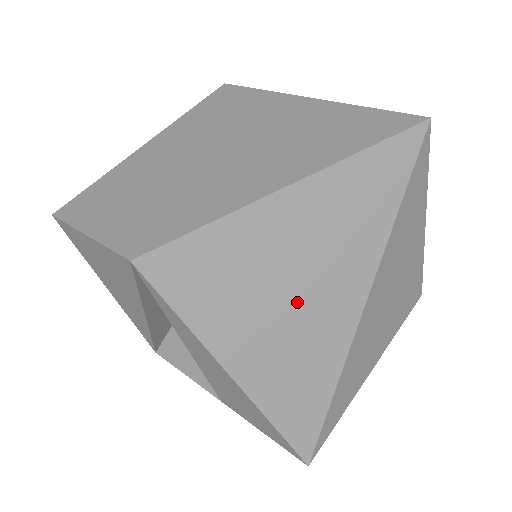
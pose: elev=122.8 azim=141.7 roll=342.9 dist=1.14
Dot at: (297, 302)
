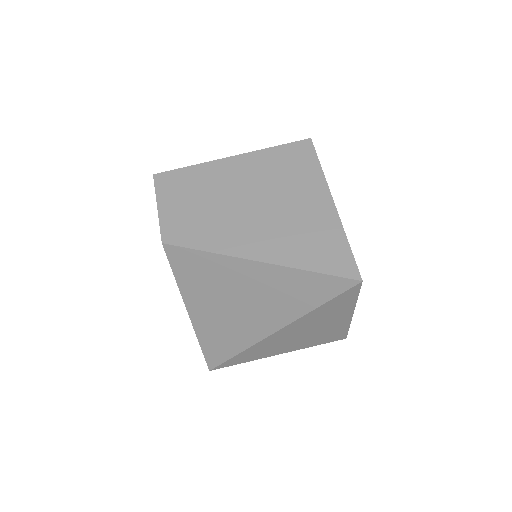
Dot at: (237, 309)
